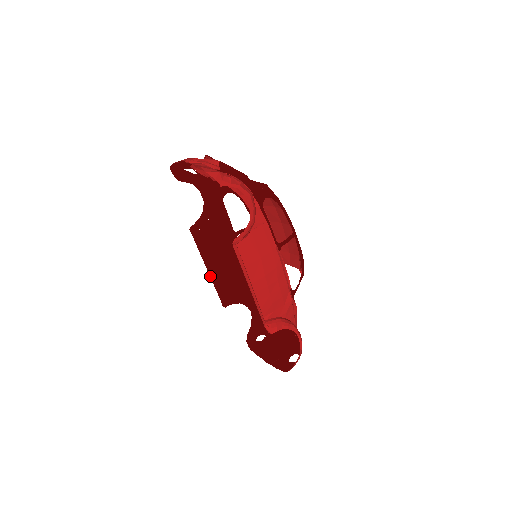
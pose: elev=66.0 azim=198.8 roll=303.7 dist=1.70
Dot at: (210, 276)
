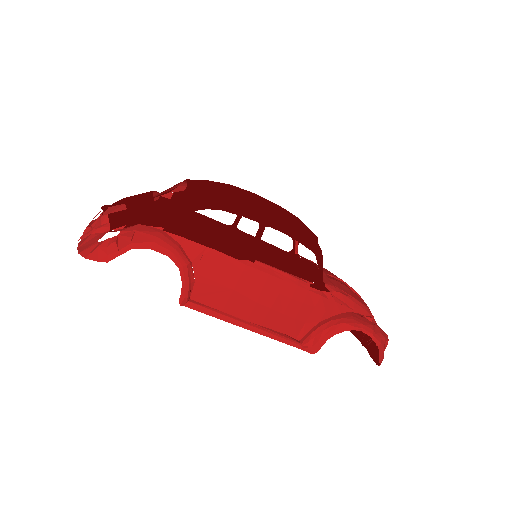
Dot at: occluded
